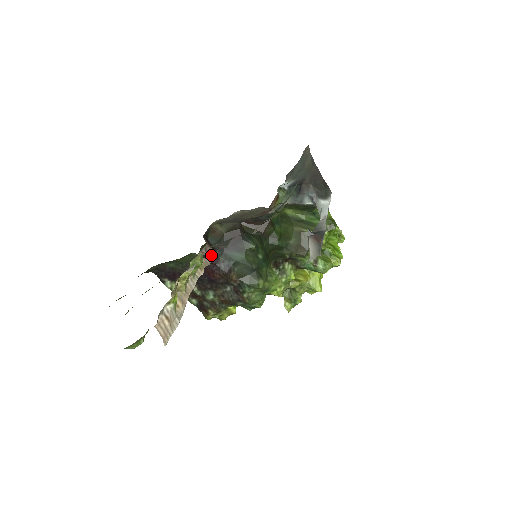
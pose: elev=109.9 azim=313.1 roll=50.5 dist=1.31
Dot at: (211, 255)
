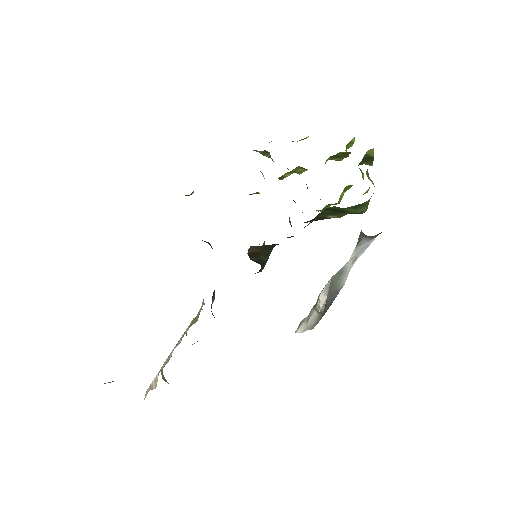
Dot at: occluded
